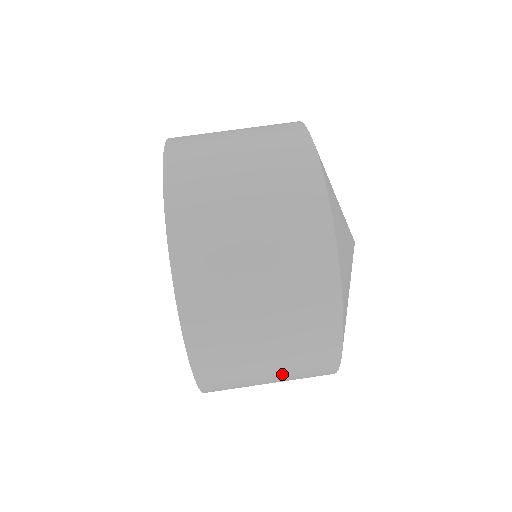
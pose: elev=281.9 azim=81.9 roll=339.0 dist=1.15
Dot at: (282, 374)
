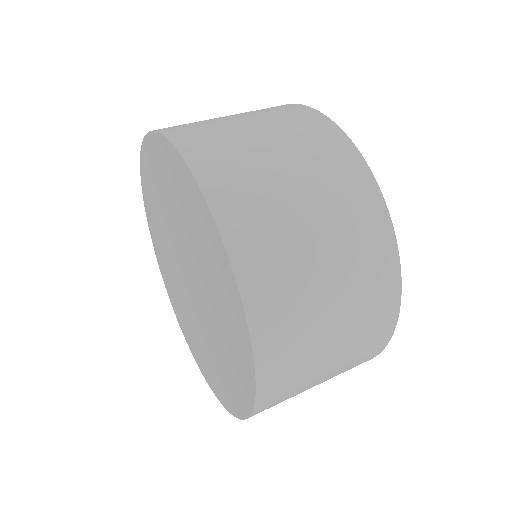
Dot at: (340, 361)
